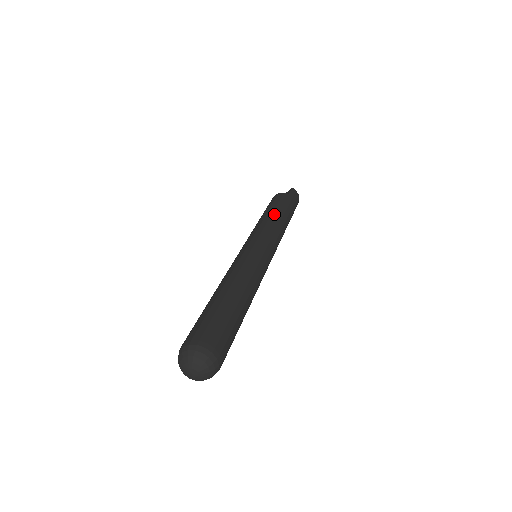
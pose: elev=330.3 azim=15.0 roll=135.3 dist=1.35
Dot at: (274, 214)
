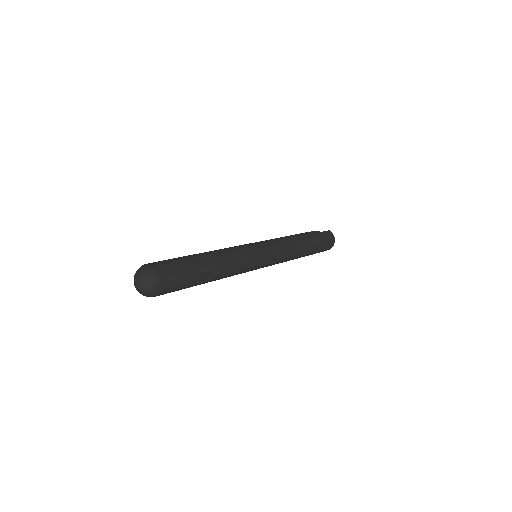
Dot at: (292, 236)
